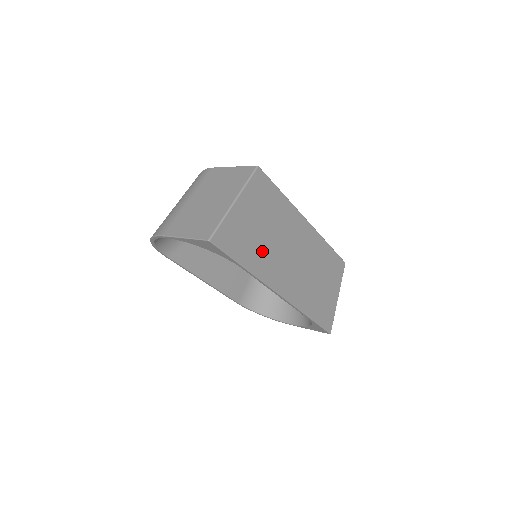
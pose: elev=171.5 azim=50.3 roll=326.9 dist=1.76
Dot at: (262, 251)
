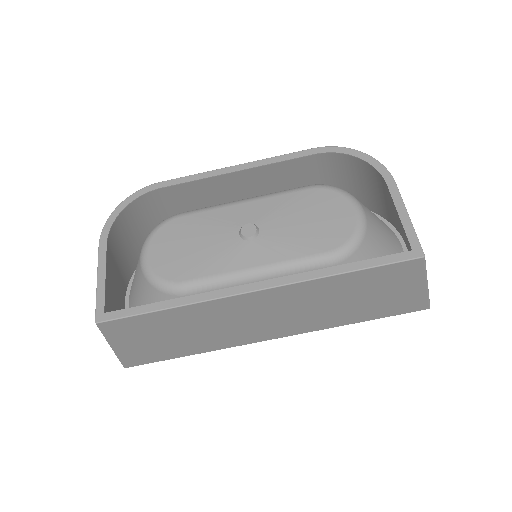
Dot at: (198, 342)
